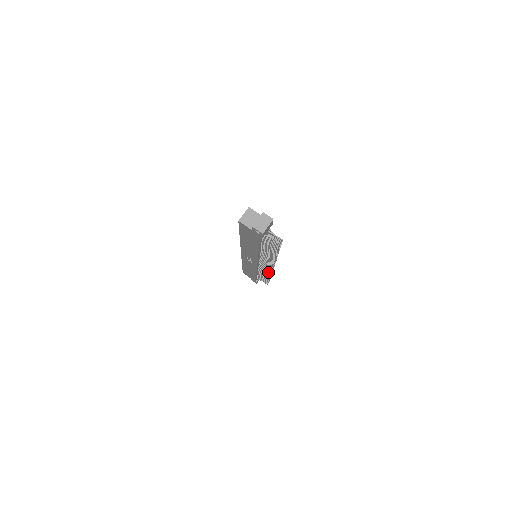
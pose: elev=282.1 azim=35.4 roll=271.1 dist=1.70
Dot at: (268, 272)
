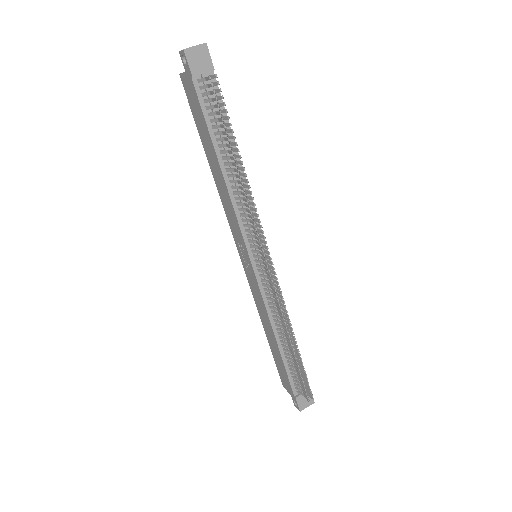
Dot at: (277, 302)
